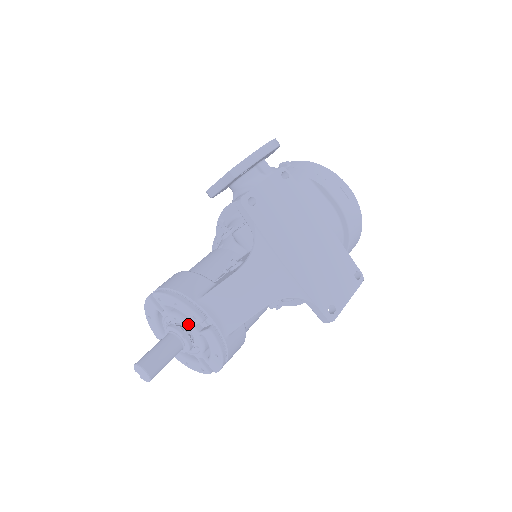
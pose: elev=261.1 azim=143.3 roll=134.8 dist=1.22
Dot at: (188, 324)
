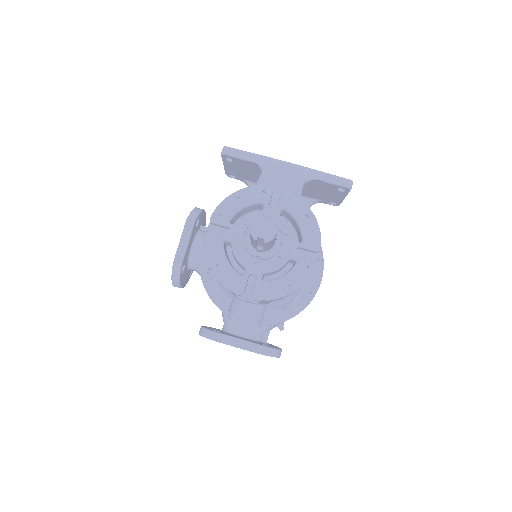
Dot at: (262, 212)
